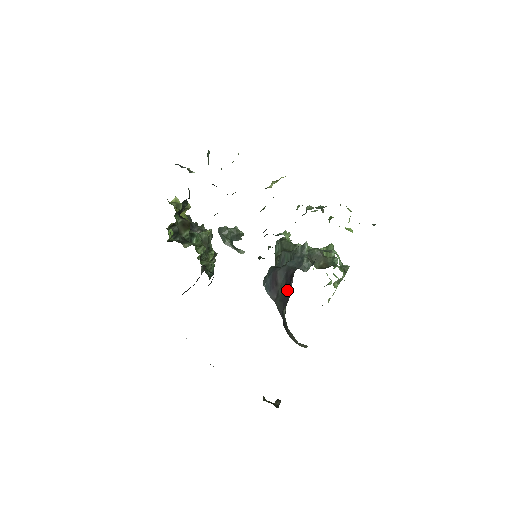
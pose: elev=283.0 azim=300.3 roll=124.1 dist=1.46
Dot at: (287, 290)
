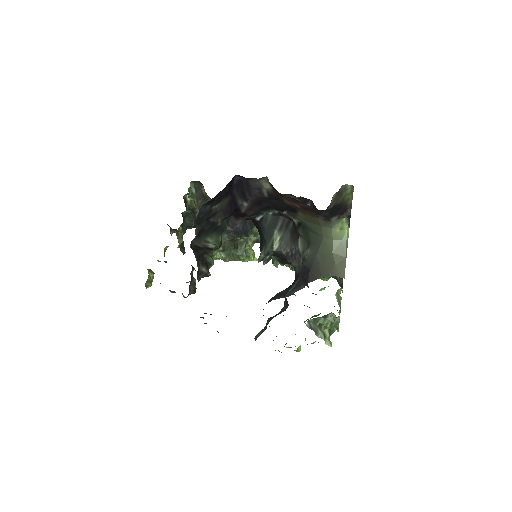
Dot at: occluded
